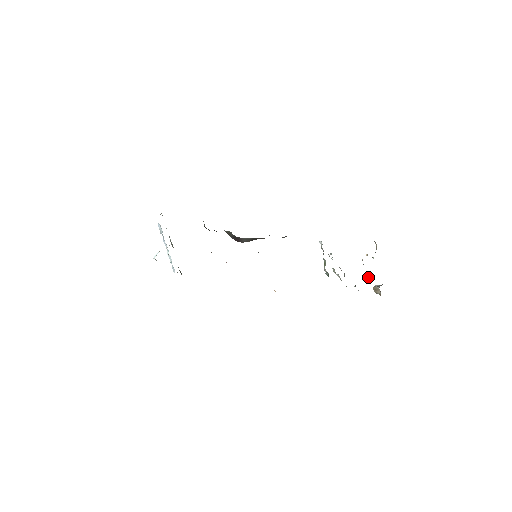
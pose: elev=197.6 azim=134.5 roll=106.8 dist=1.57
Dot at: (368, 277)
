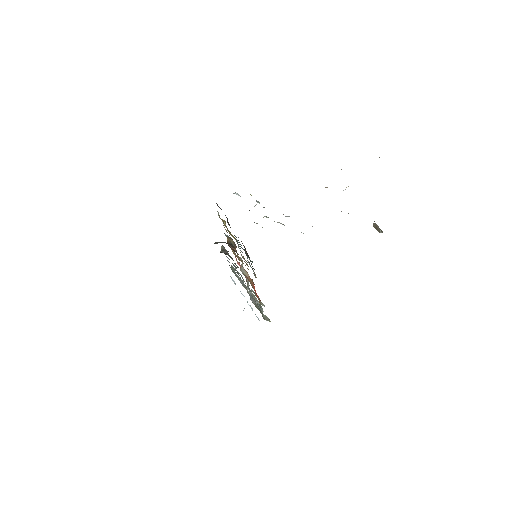
Dot at: occluded
